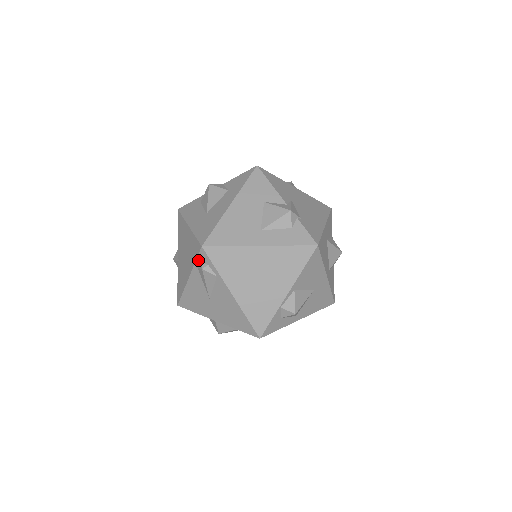
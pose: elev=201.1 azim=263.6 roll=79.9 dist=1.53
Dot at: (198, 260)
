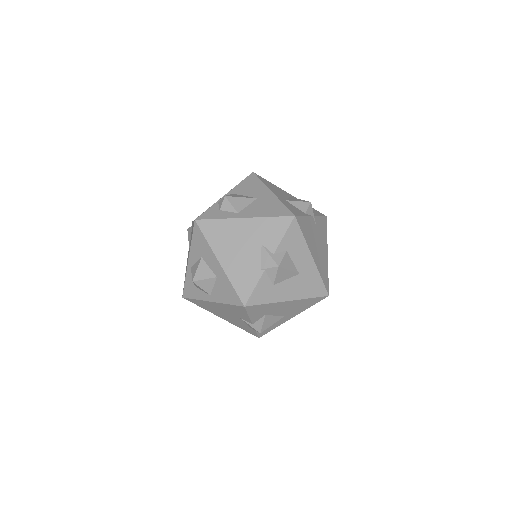
Dot at: occluded
